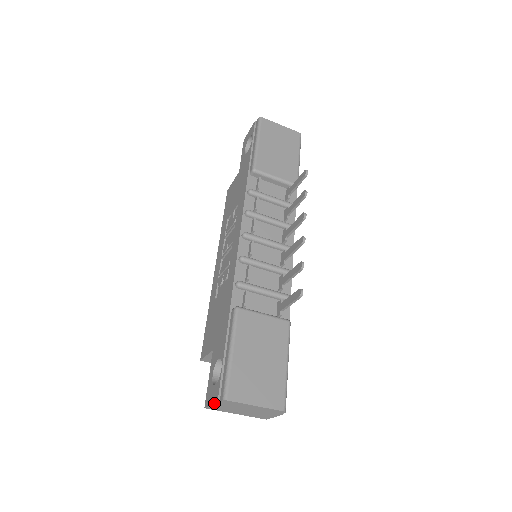
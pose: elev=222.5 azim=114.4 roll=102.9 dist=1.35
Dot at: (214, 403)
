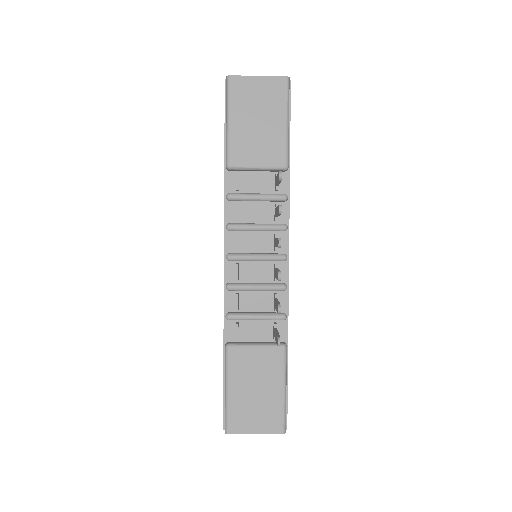
Dot at: occluded
